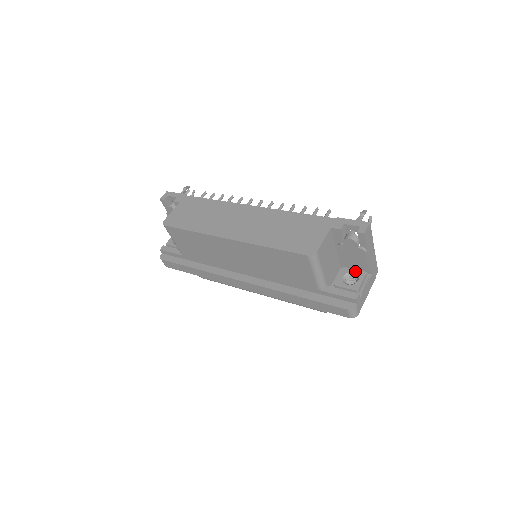
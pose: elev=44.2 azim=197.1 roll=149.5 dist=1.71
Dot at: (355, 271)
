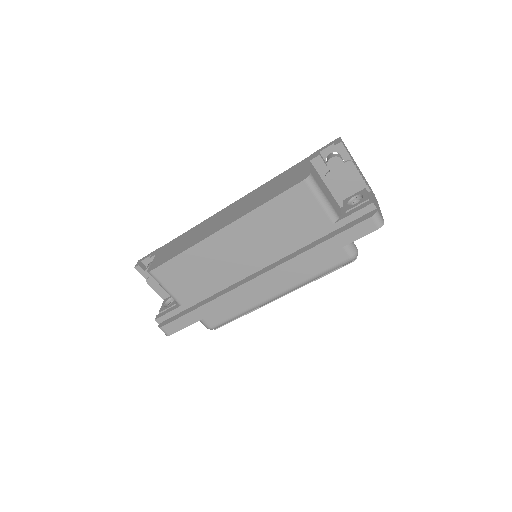
Dot at: (355, 195)
